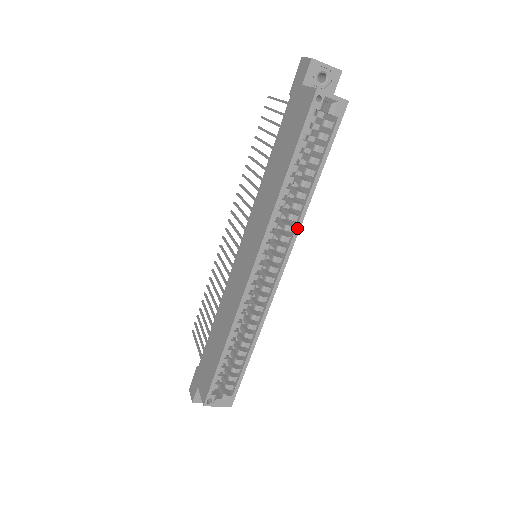
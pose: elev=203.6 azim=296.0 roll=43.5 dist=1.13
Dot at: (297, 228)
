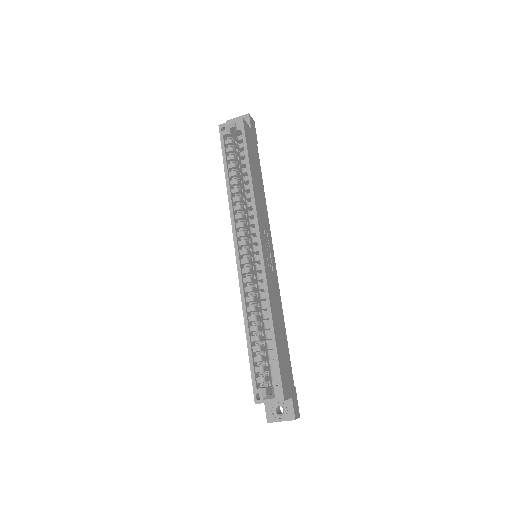
Dot at: (253, 209)
